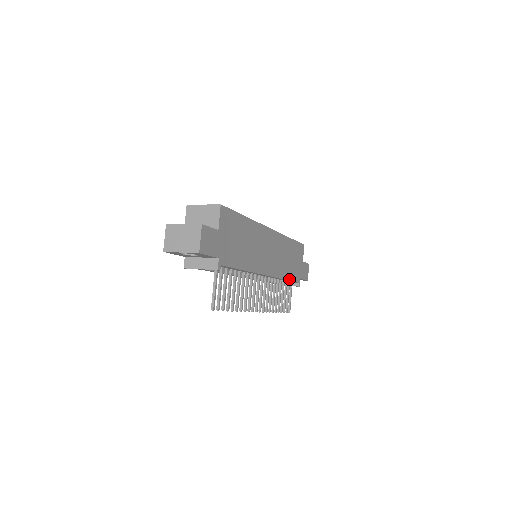
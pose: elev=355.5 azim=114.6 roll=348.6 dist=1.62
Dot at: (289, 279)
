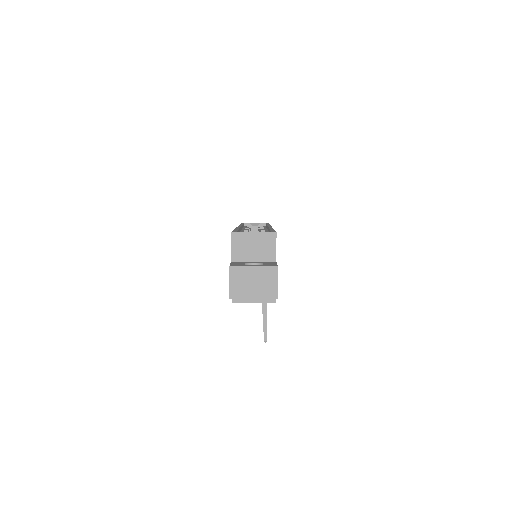
Dot at: occluded
